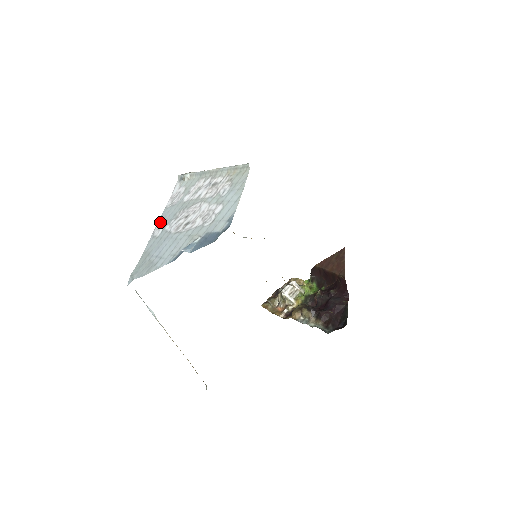
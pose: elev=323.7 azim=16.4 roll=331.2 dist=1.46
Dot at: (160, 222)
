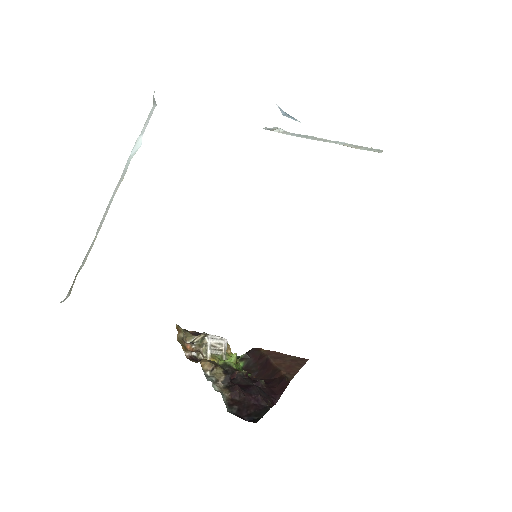
Dot at: occluded
